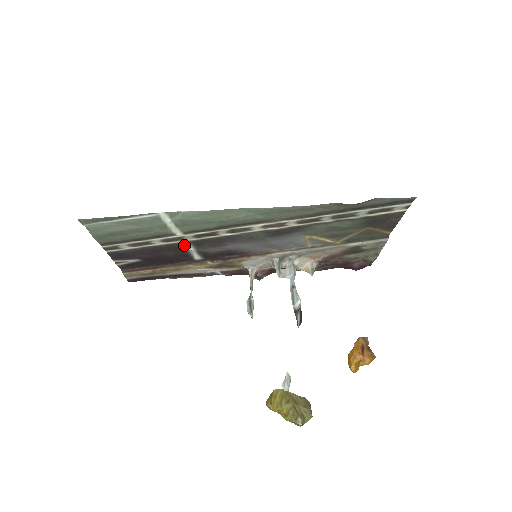
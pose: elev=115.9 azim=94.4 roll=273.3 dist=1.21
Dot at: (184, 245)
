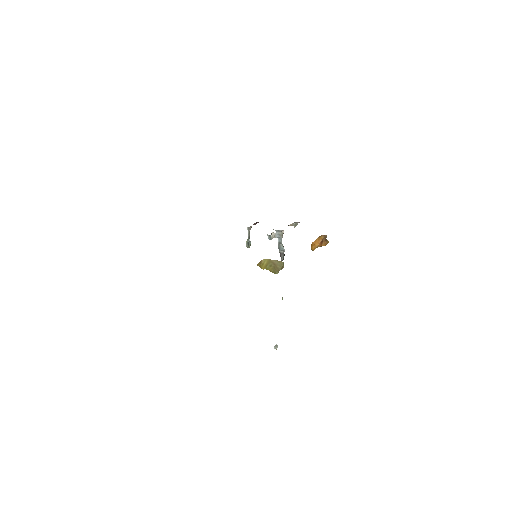
Dot at: occluded
